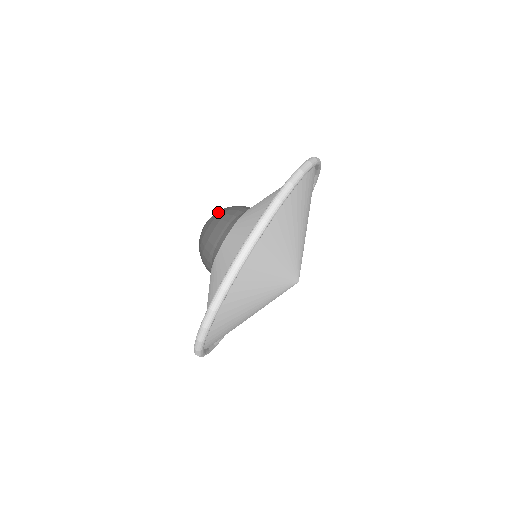
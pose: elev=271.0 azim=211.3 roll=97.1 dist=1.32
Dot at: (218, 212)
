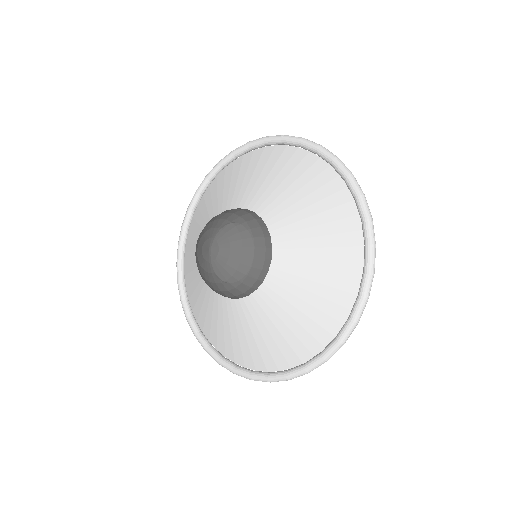
Dot at: (230, 225)
